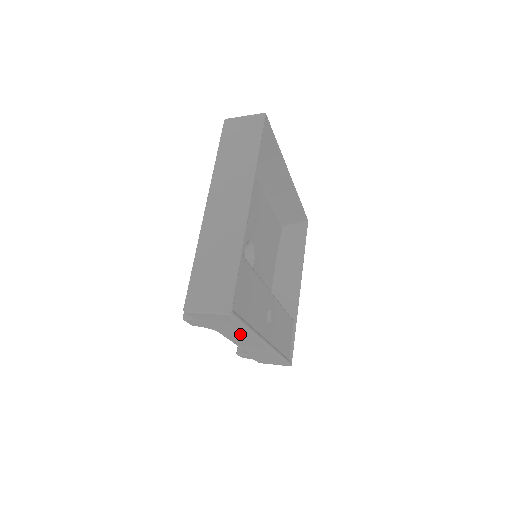
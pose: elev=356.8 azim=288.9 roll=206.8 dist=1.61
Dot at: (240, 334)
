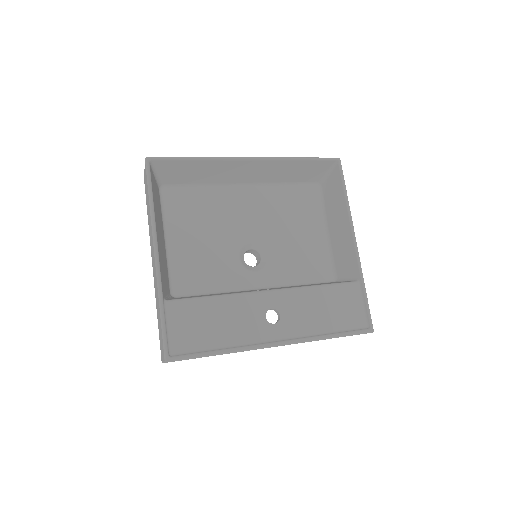
Dot at: occluded
